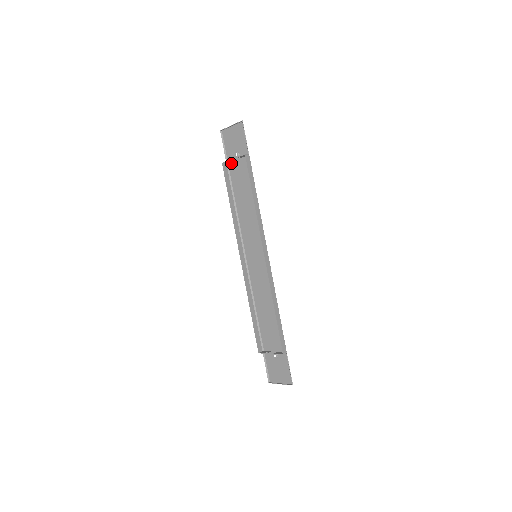
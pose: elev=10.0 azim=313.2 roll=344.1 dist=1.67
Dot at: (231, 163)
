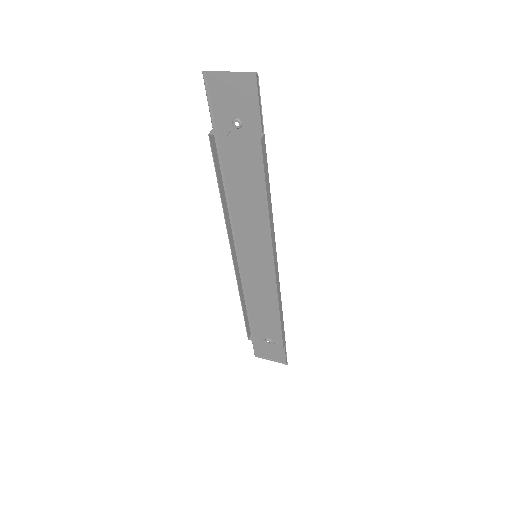
Dot at: (223, 131)
